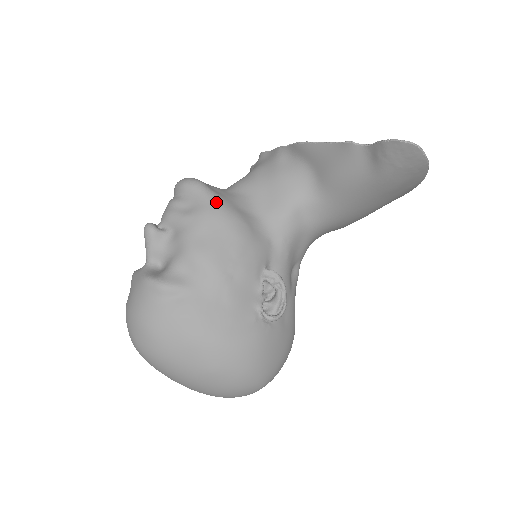
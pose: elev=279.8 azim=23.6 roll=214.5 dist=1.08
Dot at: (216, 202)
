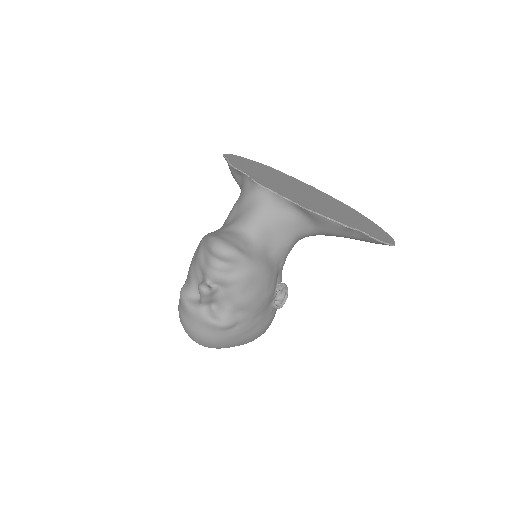
Dot at: (252, 265)
